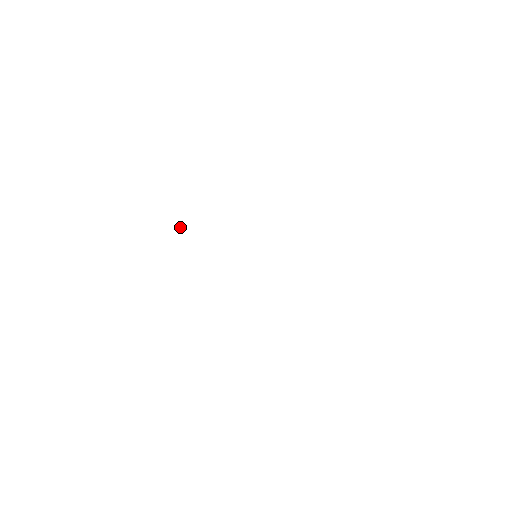
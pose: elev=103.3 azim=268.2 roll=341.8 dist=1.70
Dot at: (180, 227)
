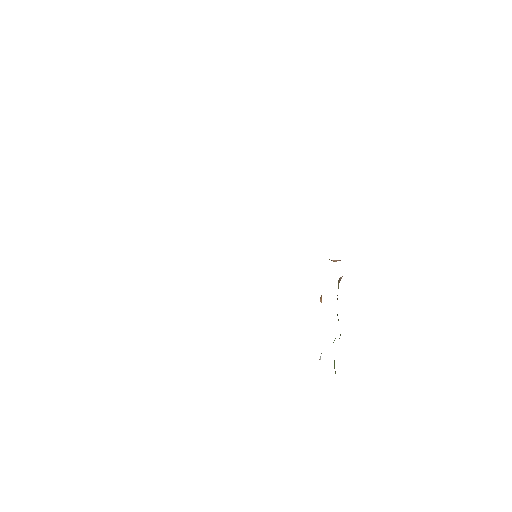
Dot at: occluded
